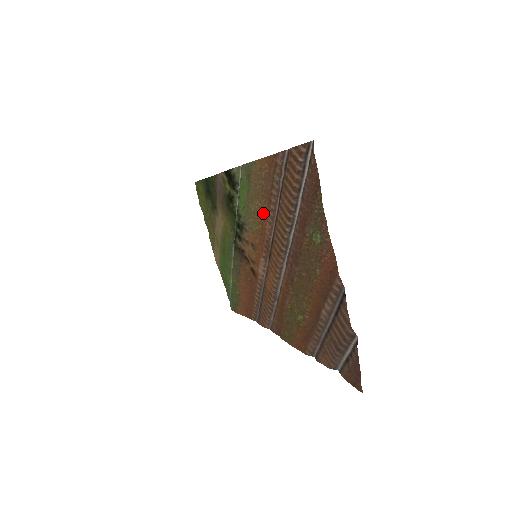
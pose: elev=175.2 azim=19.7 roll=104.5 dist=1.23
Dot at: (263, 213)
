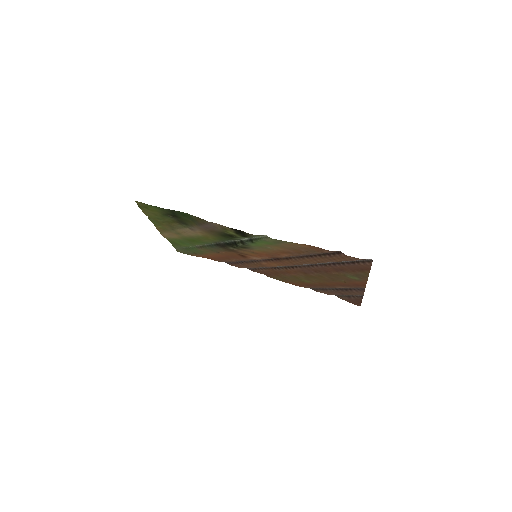
Dot at: (283, 252)
